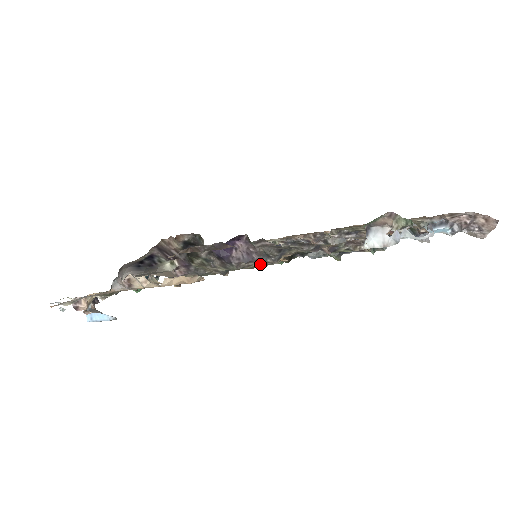
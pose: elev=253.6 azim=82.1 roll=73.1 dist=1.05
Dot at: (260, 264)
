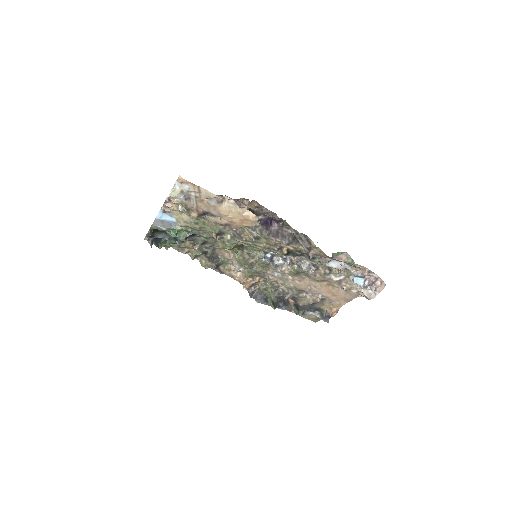
Dot at: (277, 242)
